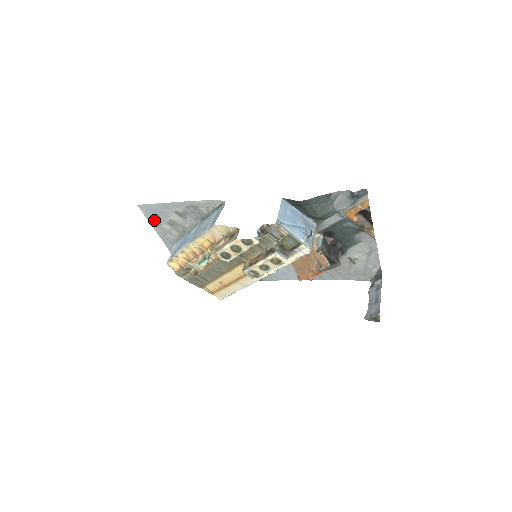
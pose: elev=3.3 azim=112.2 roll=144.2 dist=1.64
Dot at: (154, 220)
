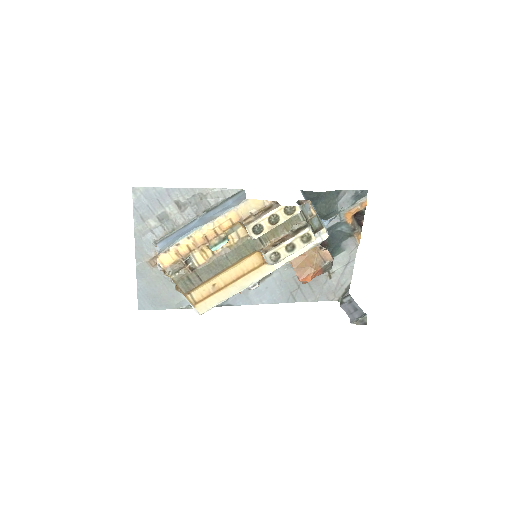
Dot at: (141, 212)
